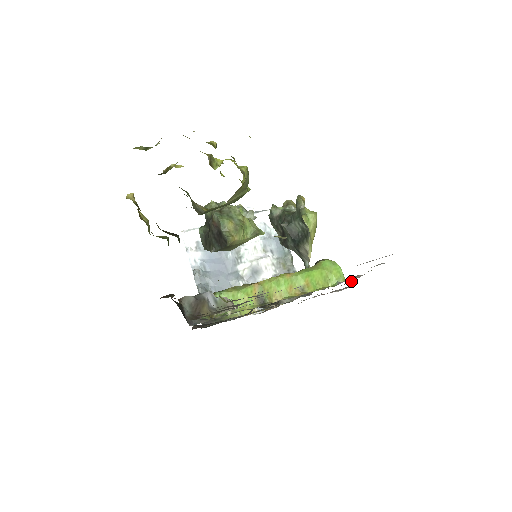
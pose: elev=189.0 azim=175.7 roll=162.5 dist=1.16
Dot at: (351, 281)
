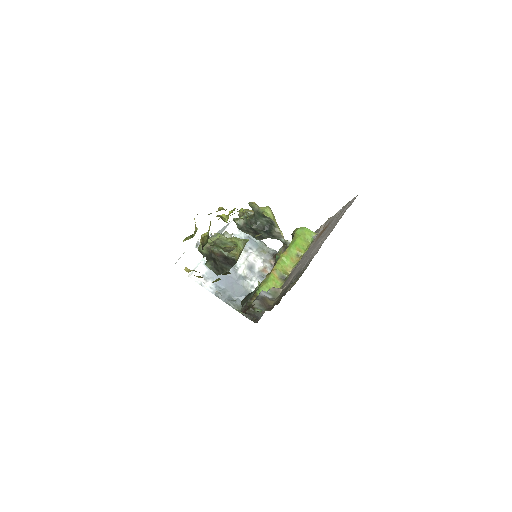
Dot at: (317, 232)
